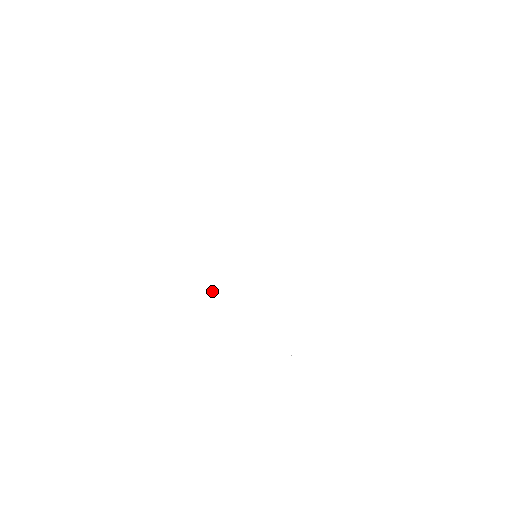
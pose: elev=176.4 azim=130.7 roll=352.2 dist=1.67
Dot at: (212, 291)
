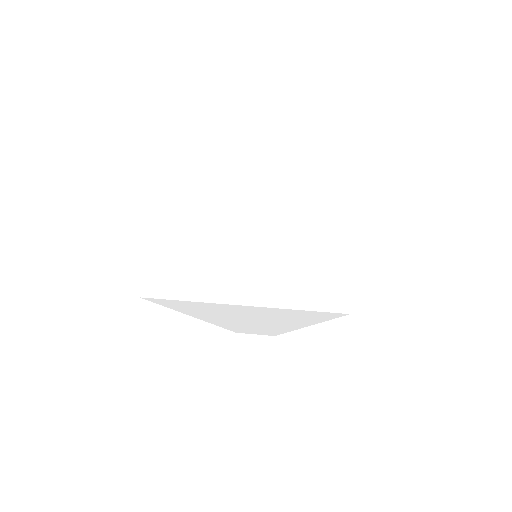
Dot at: occluded
